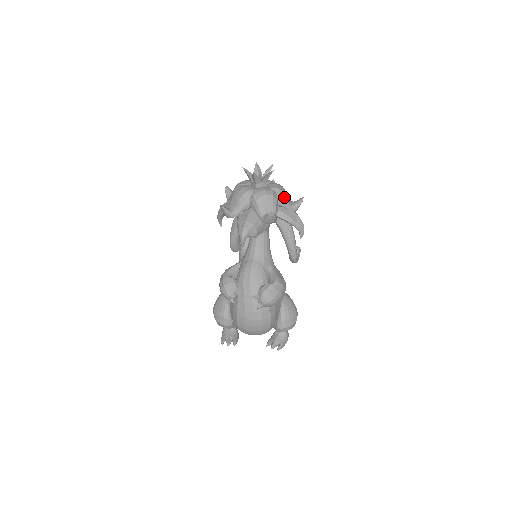
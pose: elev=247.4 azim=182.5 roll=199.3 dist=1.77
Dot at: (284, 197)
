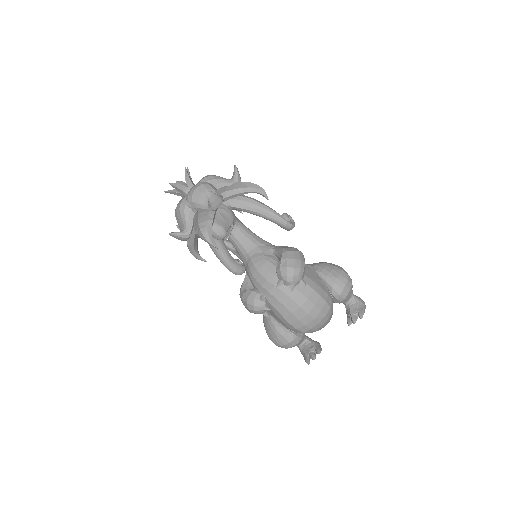
Dot at: (216, 179)
